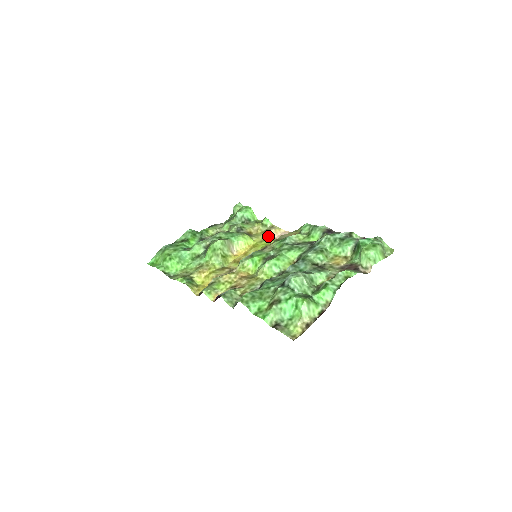
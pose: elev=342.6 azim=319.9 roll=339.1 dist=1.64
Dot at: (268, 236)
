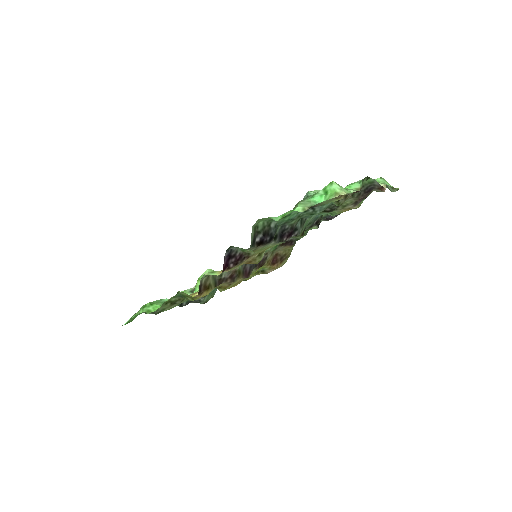
Dot at: occluded
